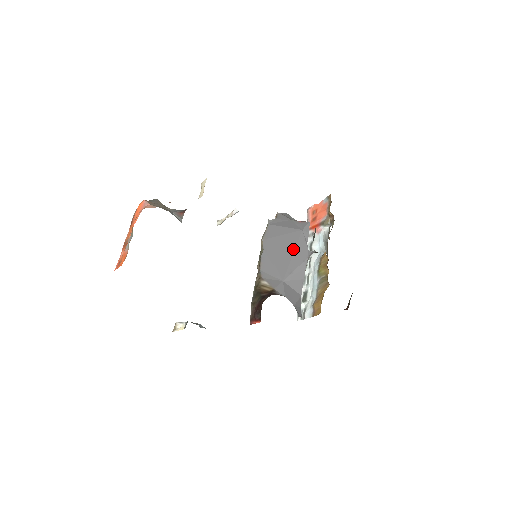
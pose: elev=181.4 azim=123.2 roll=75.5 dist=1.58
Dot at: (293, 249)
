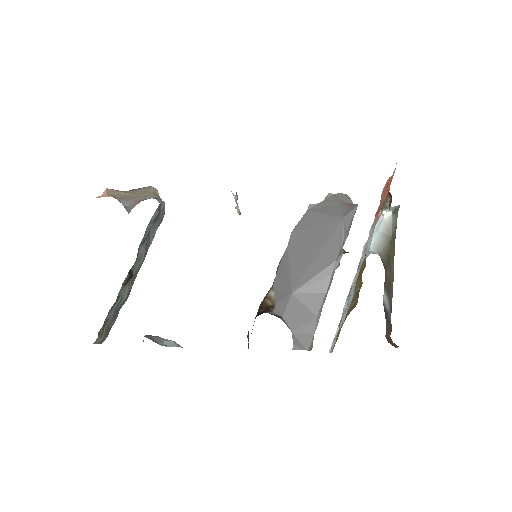
Dot at: (321, 246)
